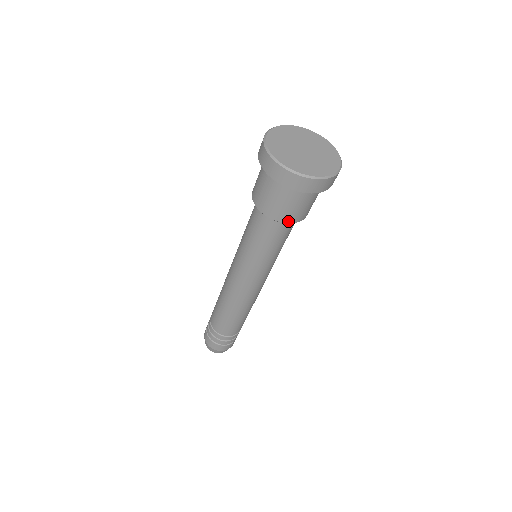
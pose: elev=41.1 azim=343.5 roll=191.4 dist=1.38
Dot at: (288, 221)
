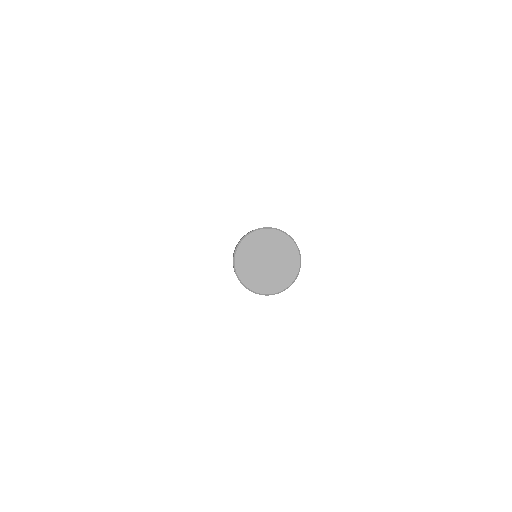
Dot at: occluded
